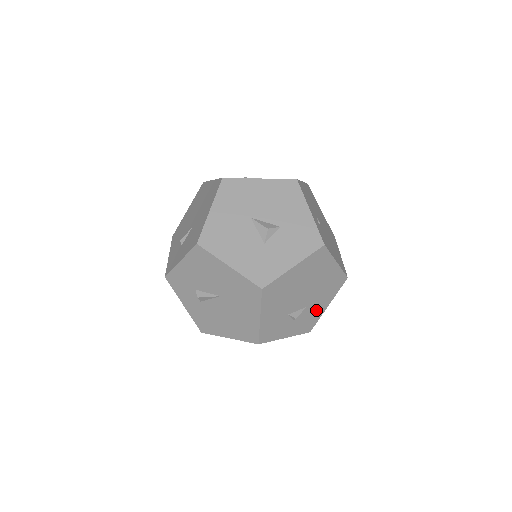
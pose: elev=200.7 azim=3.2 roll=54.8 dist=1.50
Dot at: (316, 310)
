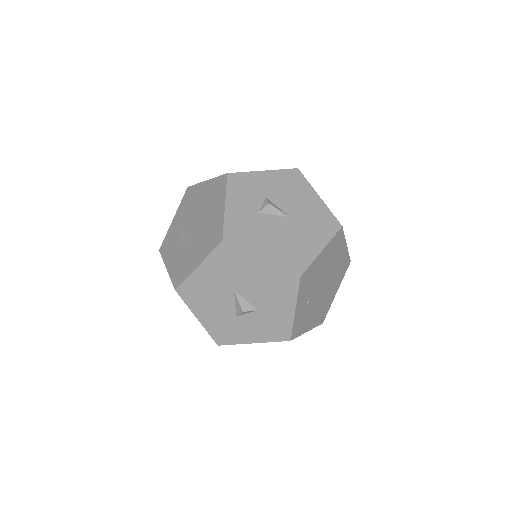
Dot at: occluded
